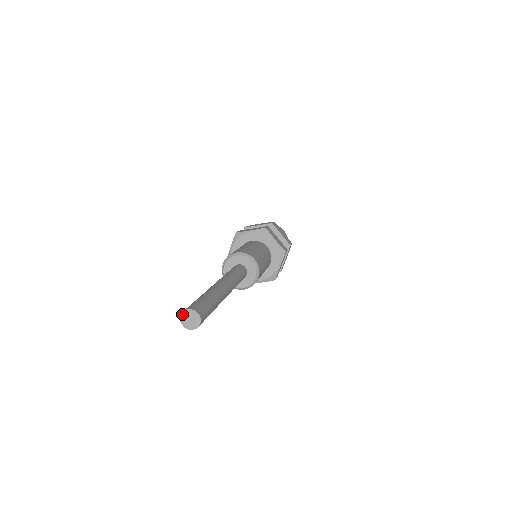
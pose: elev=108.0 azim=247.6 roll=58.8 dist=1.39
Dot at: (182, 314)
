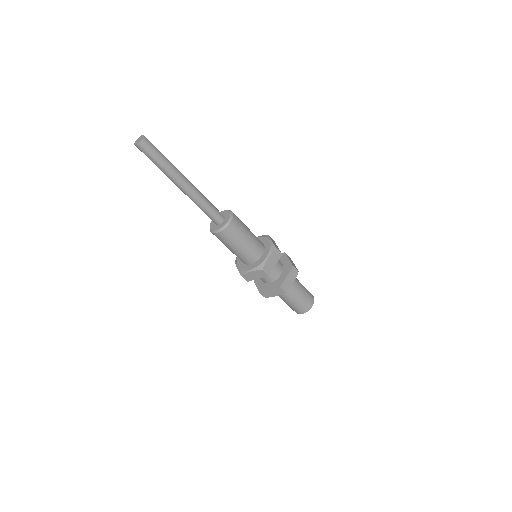
Dot at: (137, 139)
